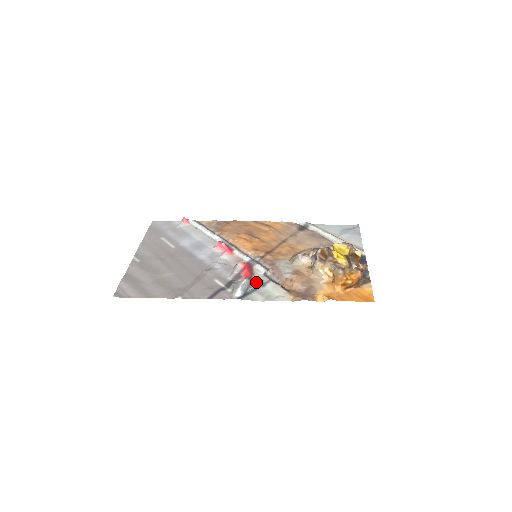
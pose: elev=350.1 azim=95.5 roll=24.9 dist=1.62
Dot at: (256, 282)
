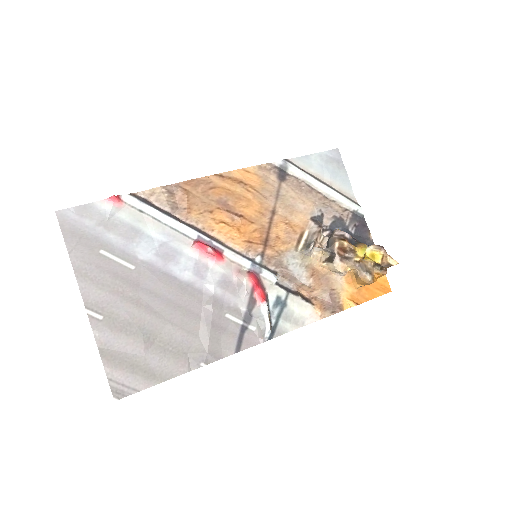
Dot at: (275, 303)
